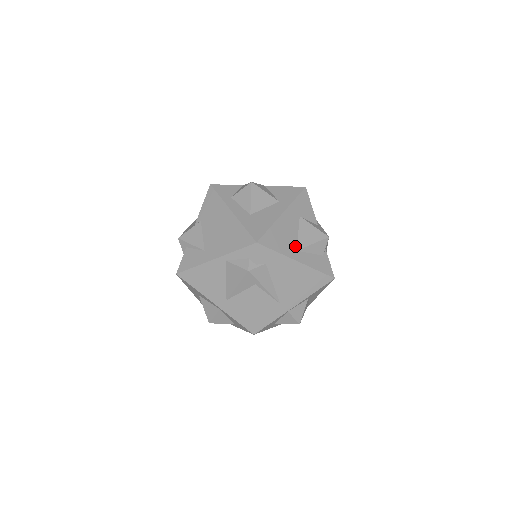
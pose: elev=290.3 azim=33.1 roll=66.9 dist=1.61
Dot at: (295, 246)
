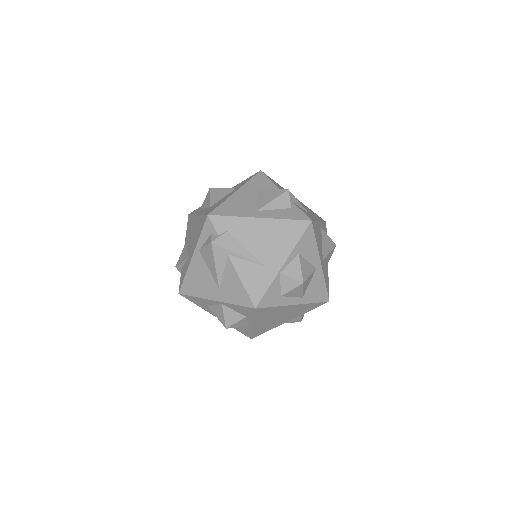
Dot at: (254, 209)
